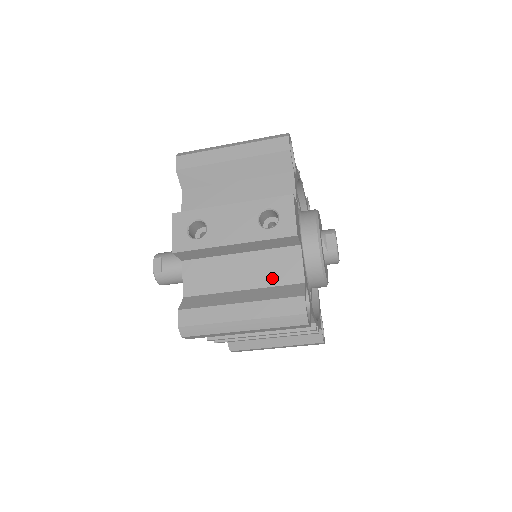
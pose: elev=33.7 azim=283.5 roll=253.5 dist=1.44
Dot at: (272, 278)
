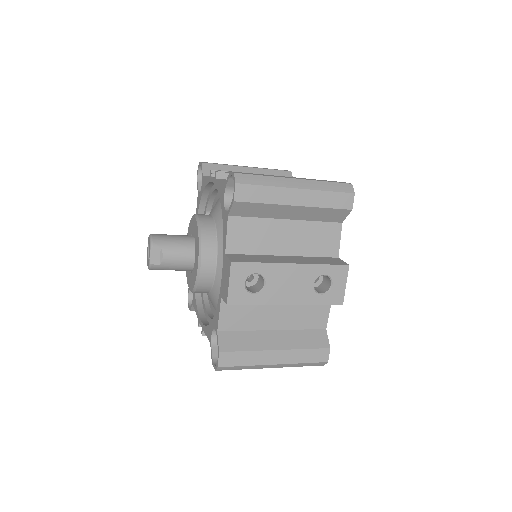
Dot at: (301, 323)
